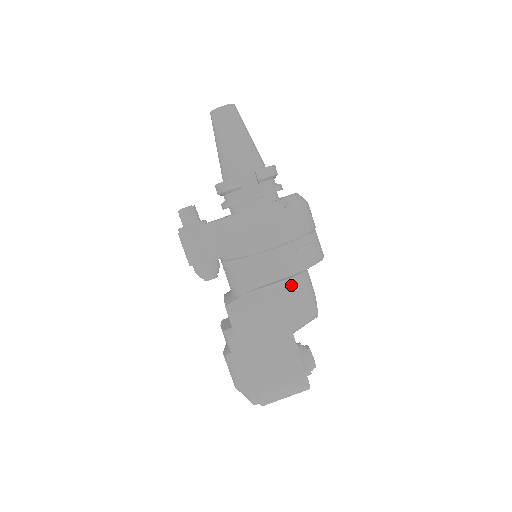
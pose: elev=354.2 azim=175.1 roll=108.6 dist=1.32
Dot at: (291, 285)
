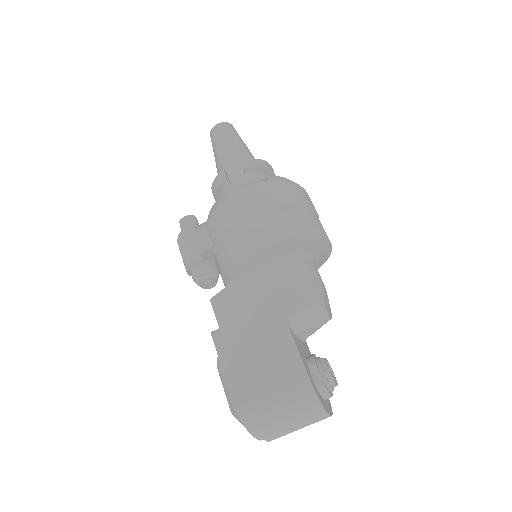
Dot at: (282, 268)
